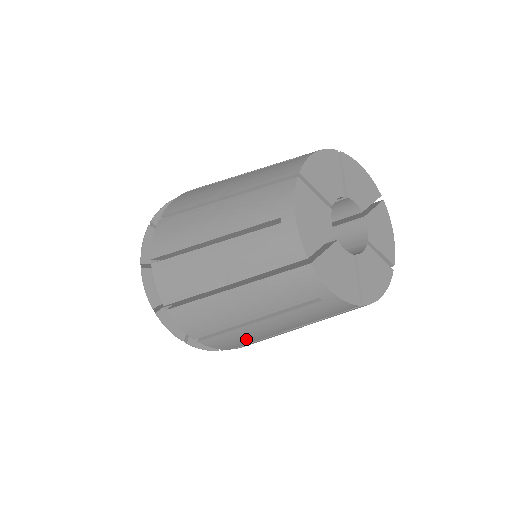
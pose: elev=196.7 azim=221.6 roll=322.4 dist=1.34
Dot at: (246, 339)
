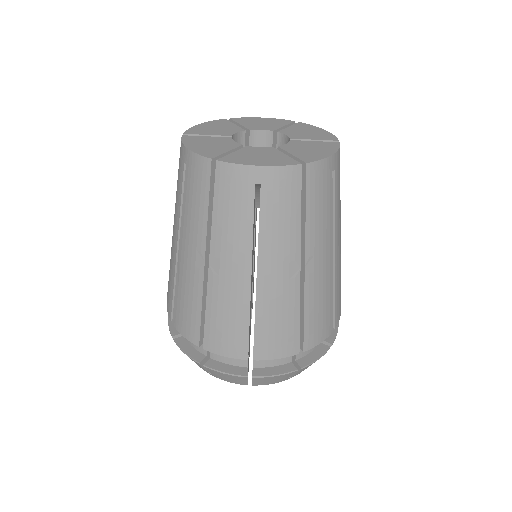
Dot at: (283, 314)
